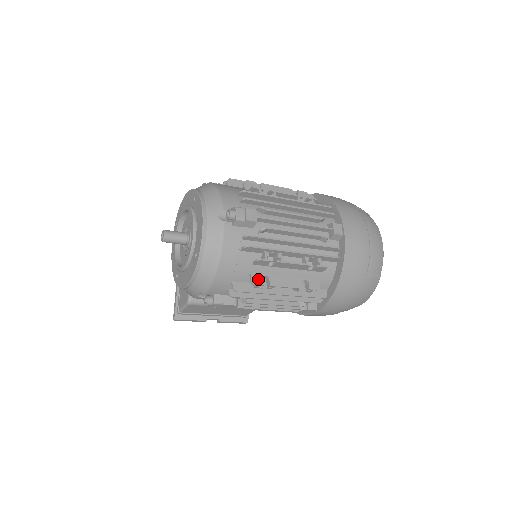
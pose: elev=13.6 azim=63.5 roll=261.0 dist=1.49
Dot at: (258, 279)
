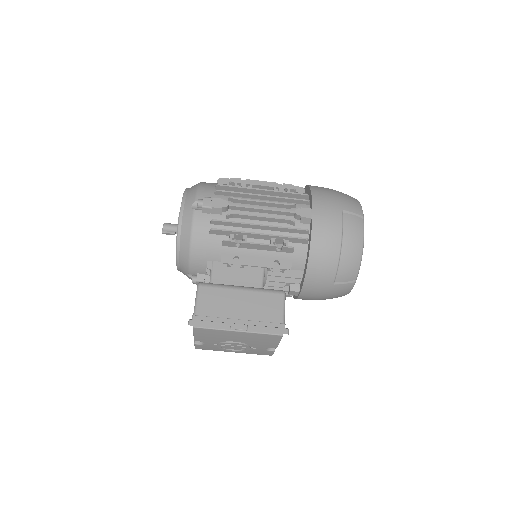
Dot at: occluded
